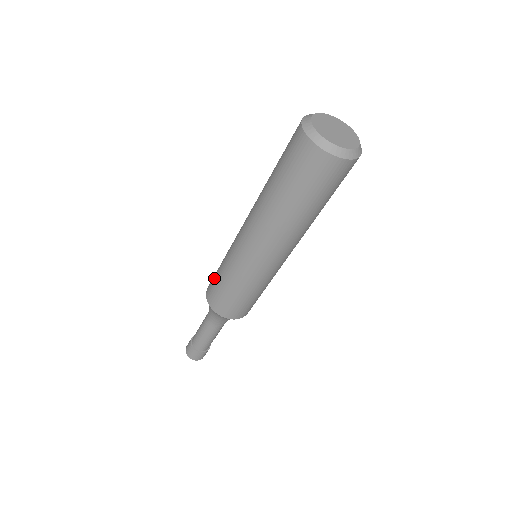
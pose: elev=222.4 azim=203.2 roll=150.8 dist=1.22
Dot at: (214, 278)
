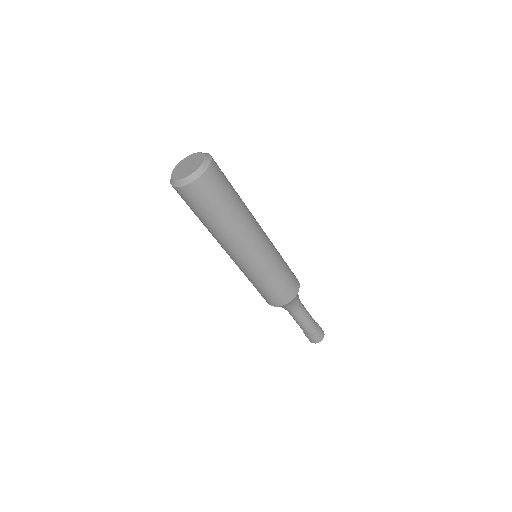
Dot at: occluded
